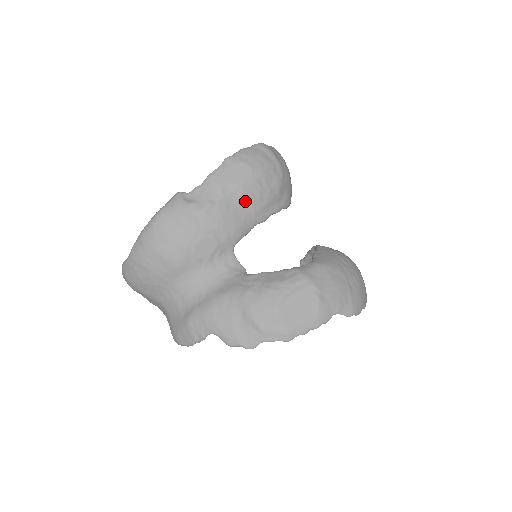
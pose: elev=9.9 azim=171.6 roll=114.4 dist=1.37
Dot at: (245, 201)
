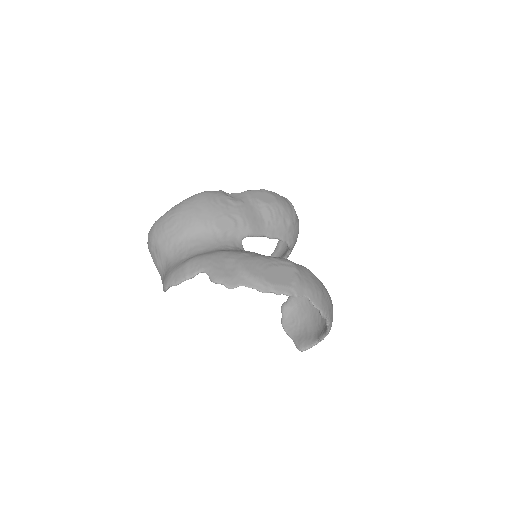
Dot at: (265, 215)
